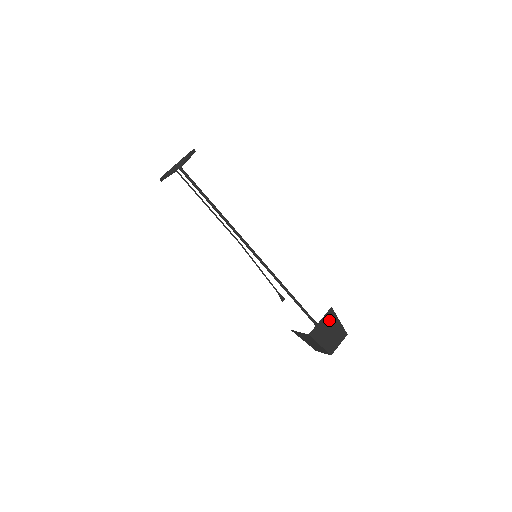
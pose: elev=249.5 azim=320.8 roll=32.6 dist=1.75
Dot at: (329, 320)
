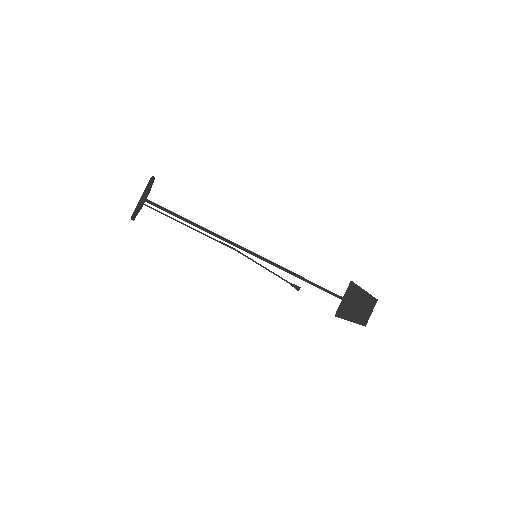
Dot at: (352, 294)
